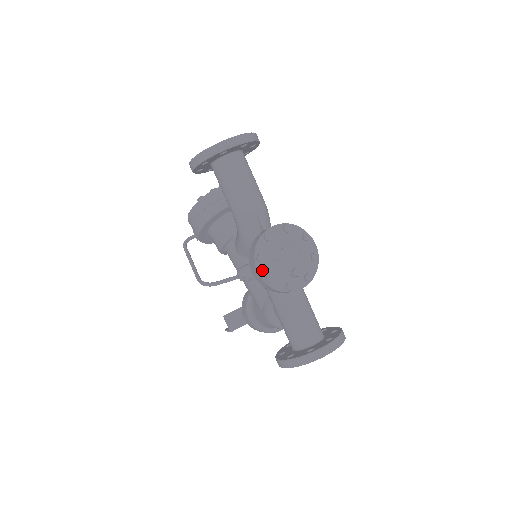
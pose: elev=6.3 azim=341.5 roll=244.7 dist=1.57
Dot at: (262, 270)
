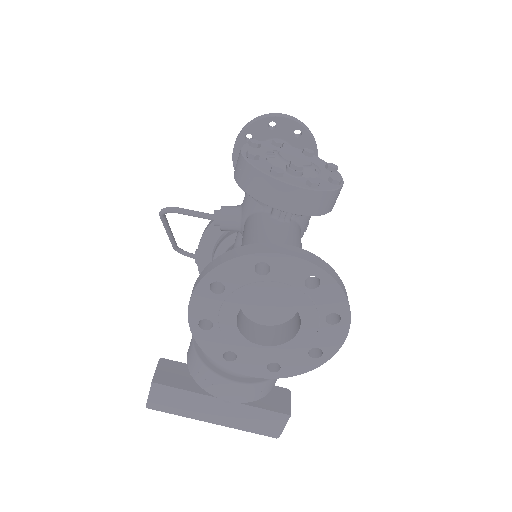
Dot at: occluded
